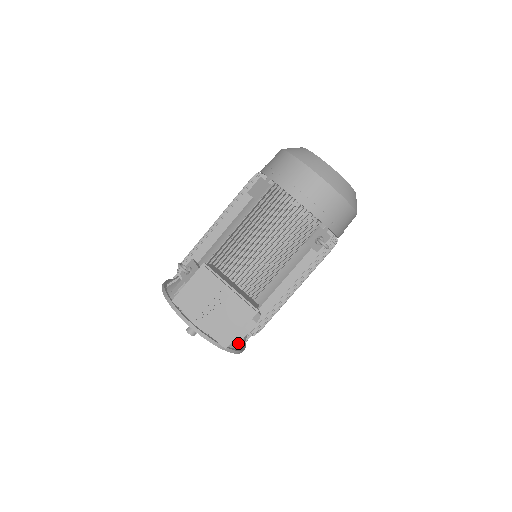
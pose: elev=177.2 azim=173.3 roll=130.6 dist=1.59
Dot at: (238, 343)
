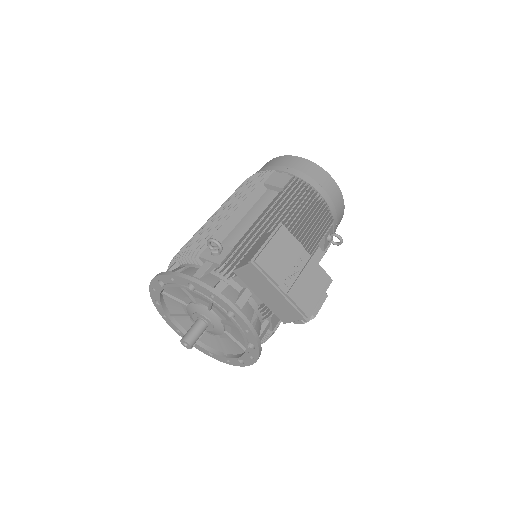
Dot at: occluded
